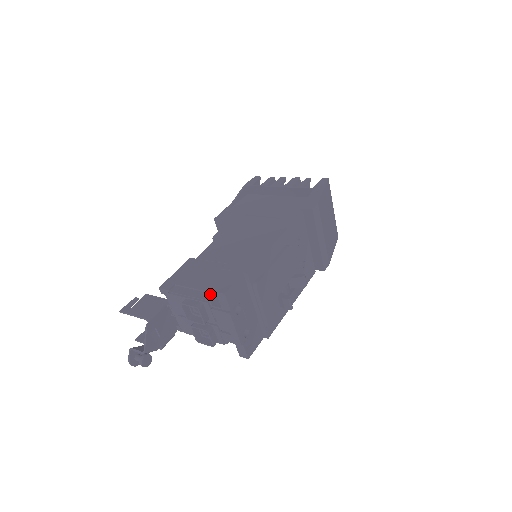
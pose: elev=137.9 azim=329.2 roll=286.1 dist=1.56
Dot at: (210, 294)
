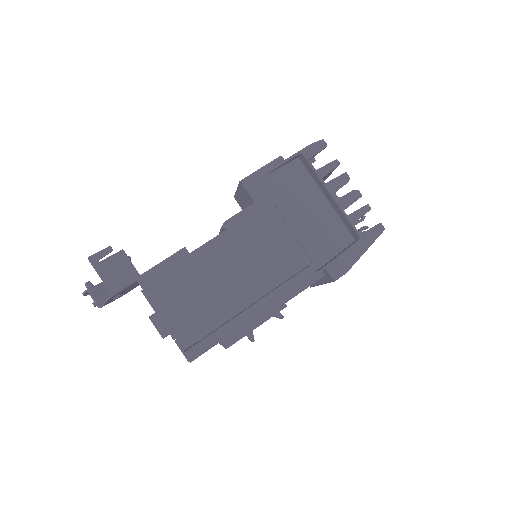
Dot at: (181, 330)
